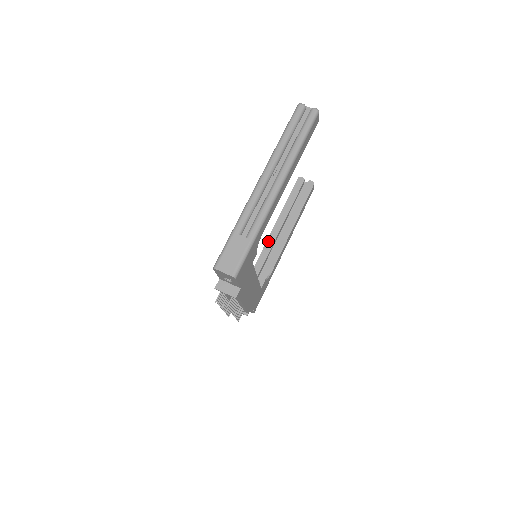
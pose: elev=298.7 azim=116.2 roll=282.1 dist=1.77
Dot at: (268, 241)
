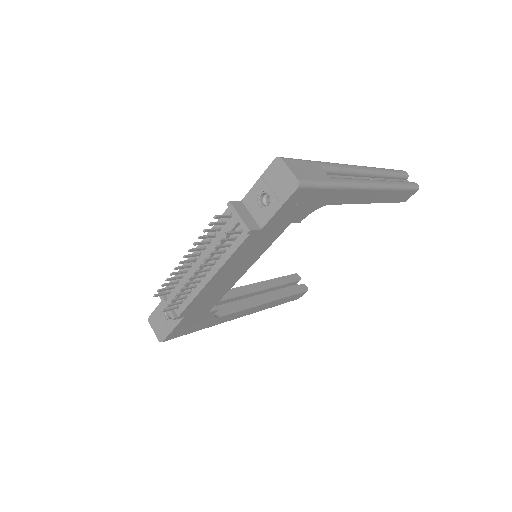
Dot at: (237, 289)
